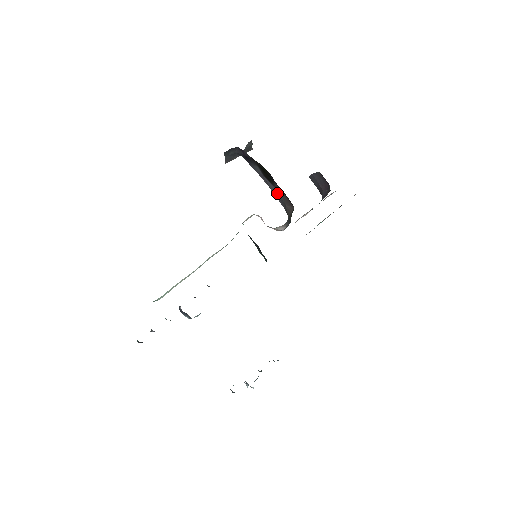
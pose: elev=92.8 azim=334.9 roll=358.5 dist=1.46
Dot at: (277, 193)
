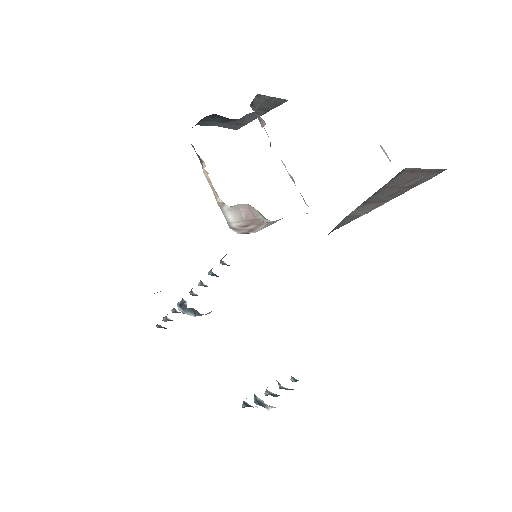
Dot at: occluded
